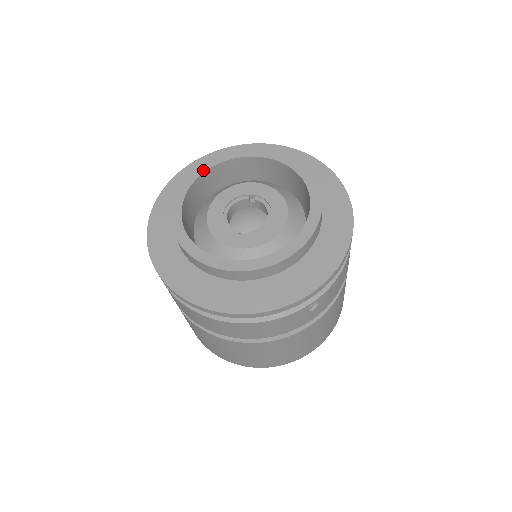
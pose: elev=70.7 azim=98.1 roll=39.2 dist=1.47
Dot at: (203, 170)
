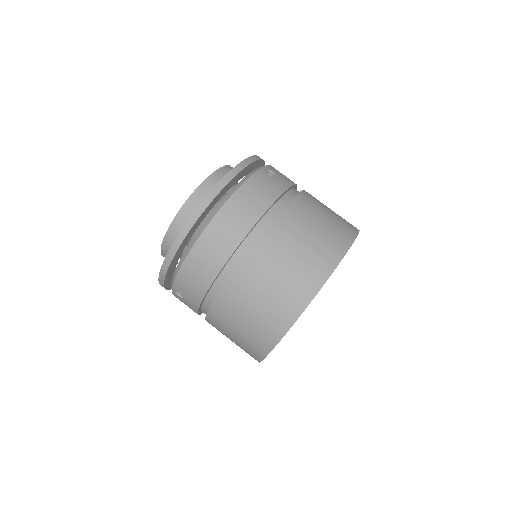
Dot at: occluded
